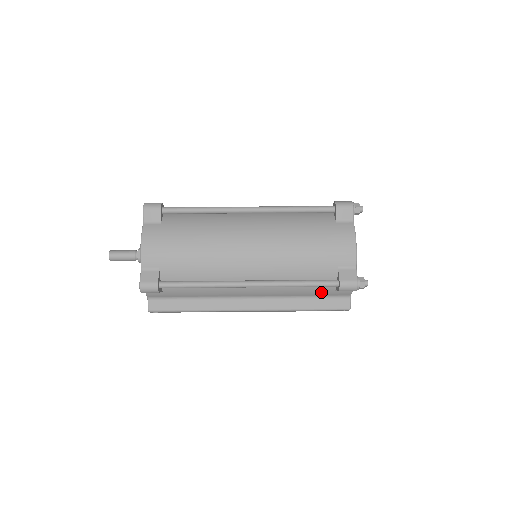
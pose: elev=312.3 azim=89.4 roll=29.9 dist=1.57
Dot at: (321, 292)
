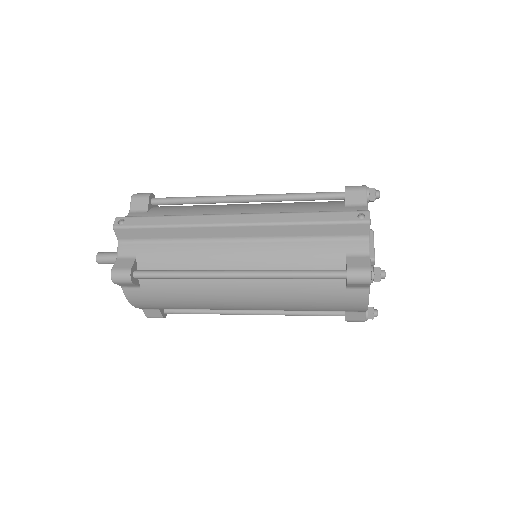
Dot at: (328, 209)
